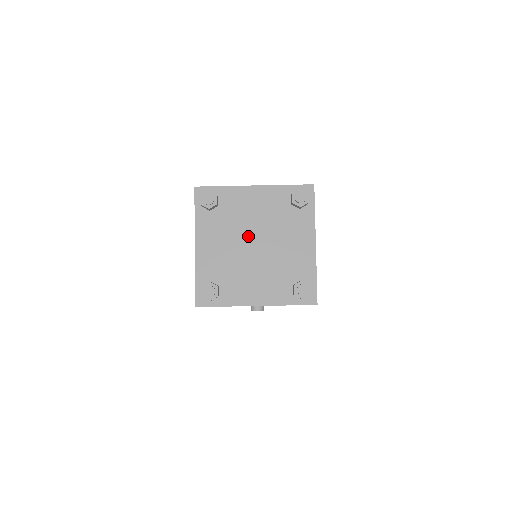
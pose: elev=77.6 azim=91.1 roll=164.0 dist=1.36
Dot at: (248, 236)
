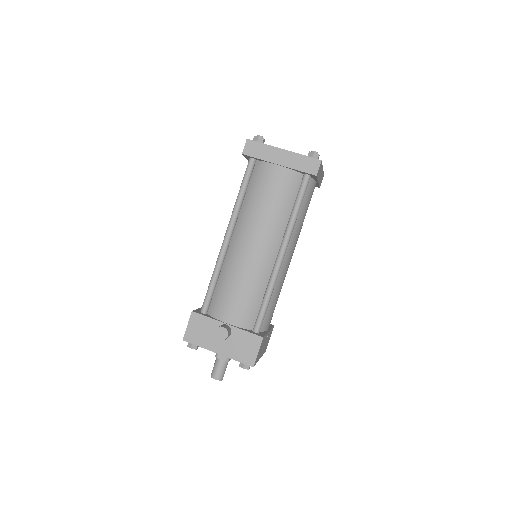
Dot at: occluded
